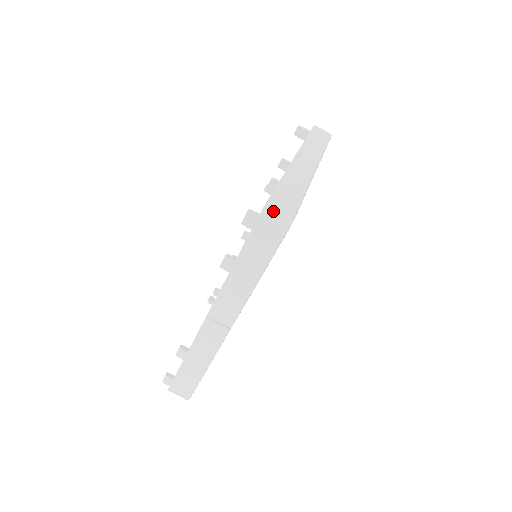
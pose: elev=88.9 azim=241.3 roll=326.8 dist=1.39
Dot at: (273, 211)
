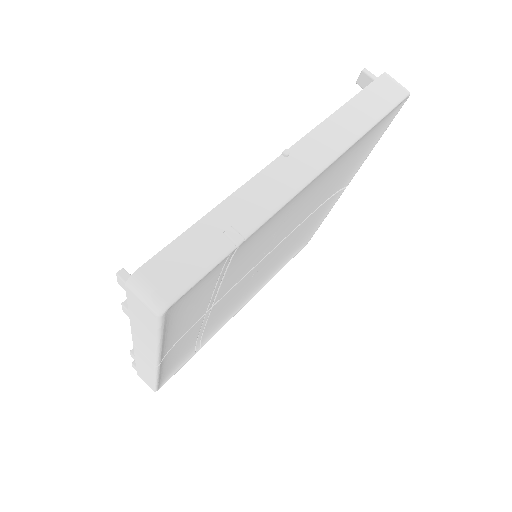
Dot at: (141, 286)
